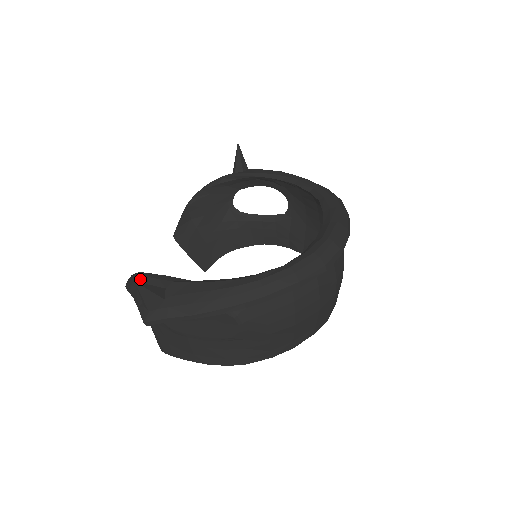
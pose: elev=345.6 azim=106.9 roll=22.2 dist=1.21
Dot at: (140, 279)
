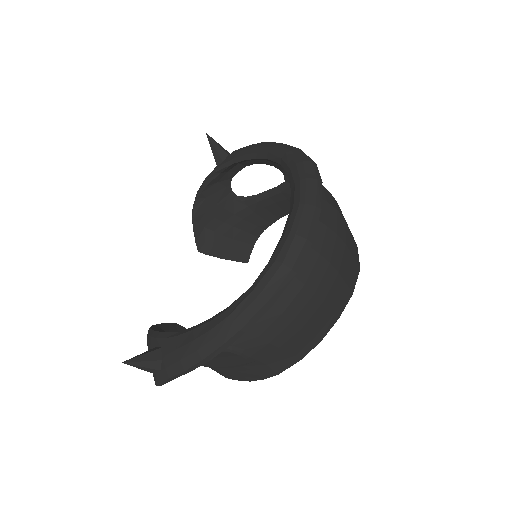
Dot at: (148, 338)
